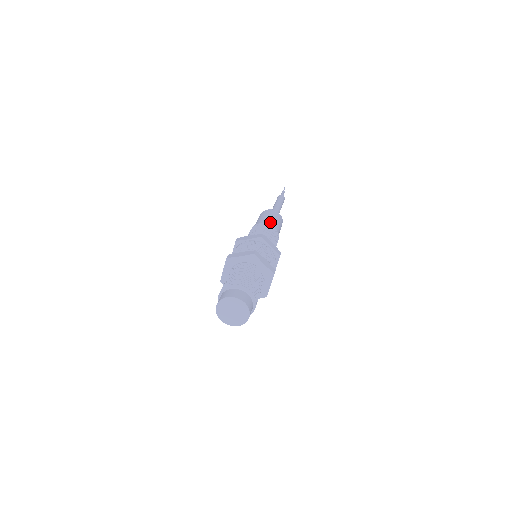
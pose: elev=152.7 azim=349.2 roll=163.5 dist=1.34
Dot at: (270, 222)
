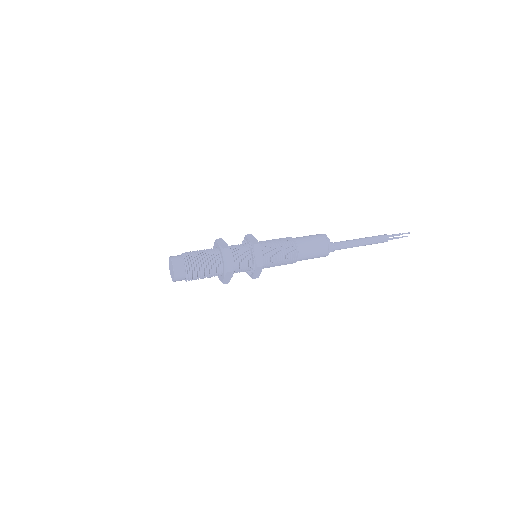
Dot at: (302, 243)
